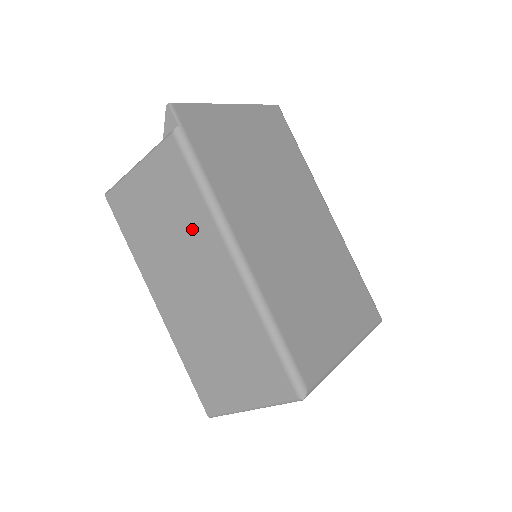
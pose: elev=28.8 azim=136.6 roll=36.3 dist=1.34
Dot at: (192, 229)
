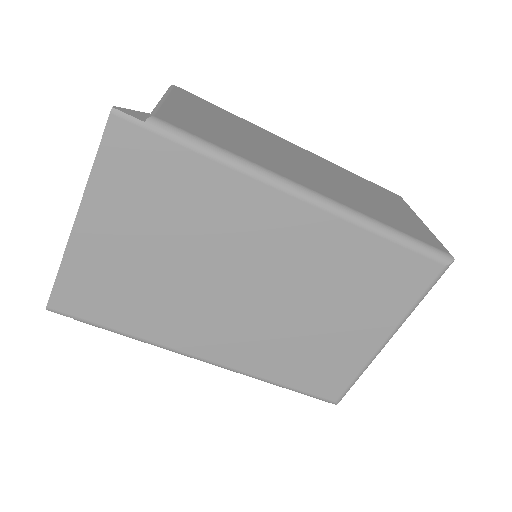
Dot at: occluded
